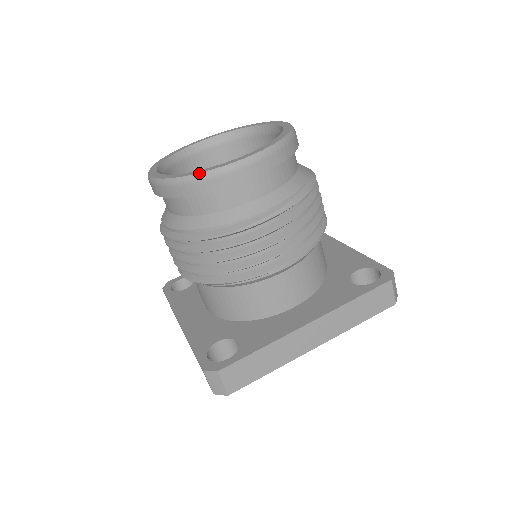
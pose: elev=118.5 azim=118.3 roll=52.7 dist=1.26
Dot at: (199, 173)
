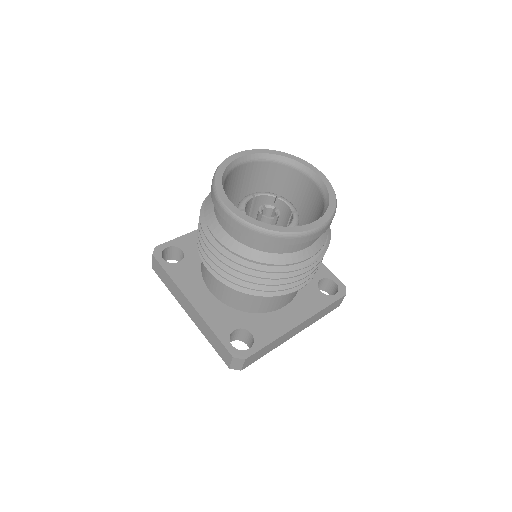
Dot at: (286, 232)
